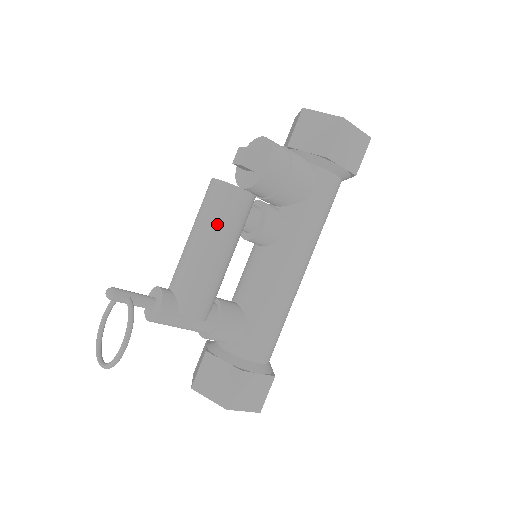
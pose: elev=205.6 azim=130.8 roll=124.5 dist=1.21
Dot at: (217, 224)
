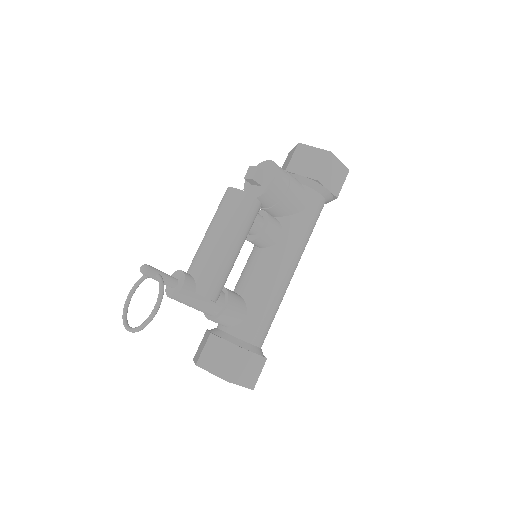
Dot at: (232, 222)
